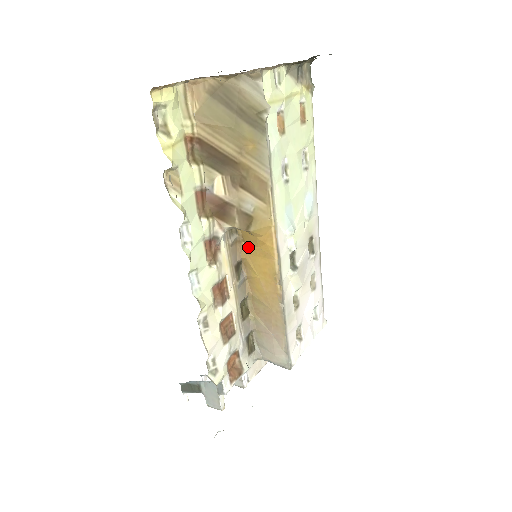
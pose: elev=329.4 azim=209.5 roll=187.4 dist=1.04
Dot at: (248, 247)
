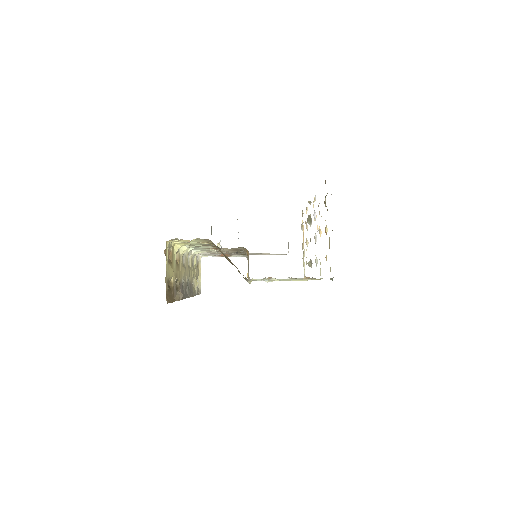
Dot at: occluded
